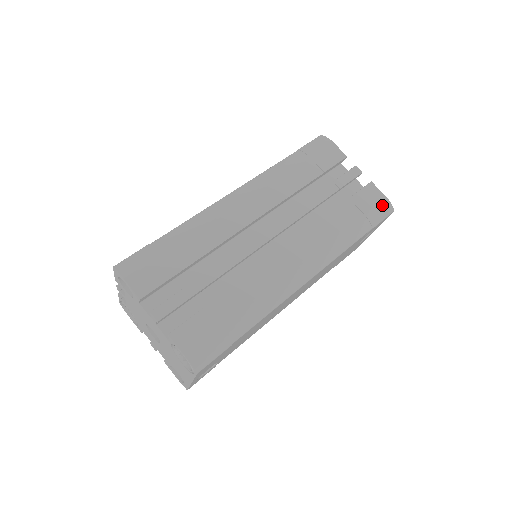
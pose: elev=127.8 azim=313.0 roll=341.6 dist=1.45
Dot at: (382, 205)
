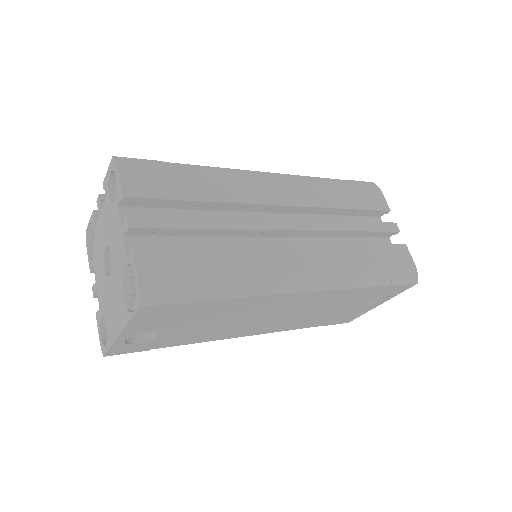
Dot at: (409, 269)
